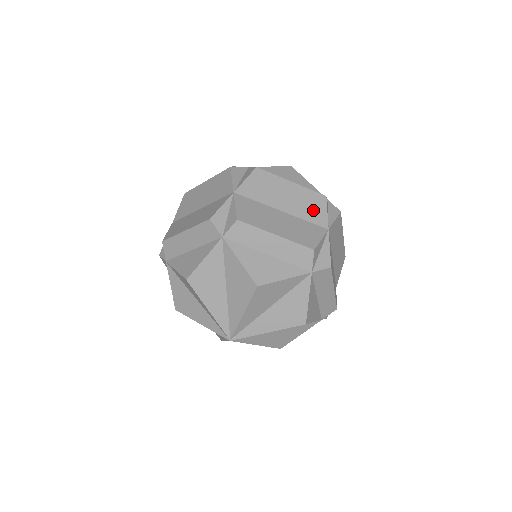
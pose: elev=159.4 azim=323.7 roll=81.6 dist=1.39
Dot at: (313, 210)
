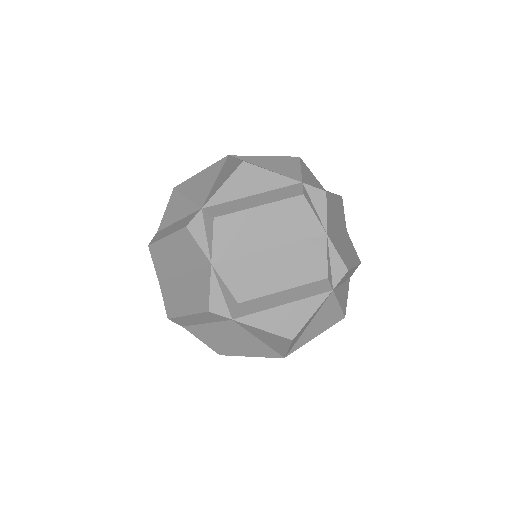
Dot at: (342, 217)
